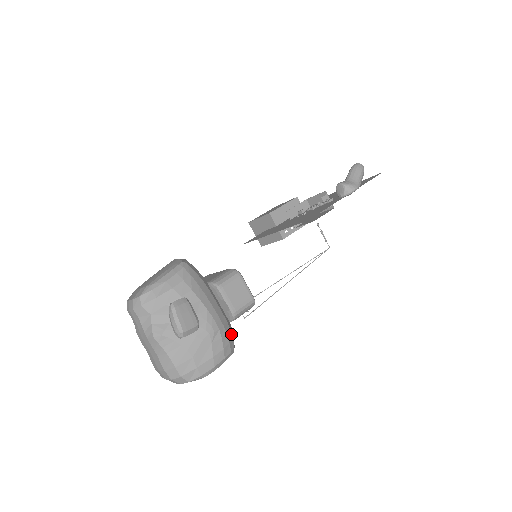
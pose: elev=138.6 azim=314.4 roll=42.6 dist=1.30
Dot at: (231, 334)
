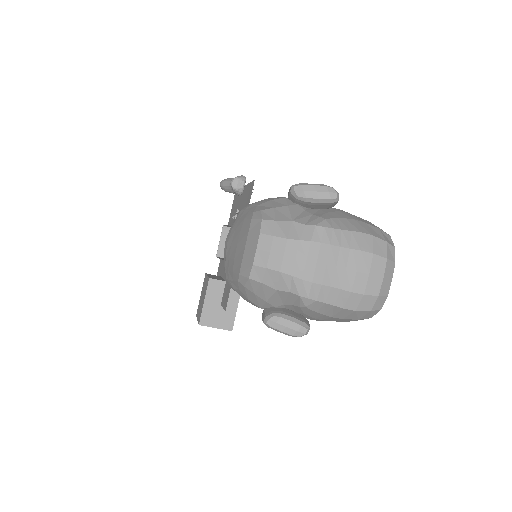
Dot at: occluded
